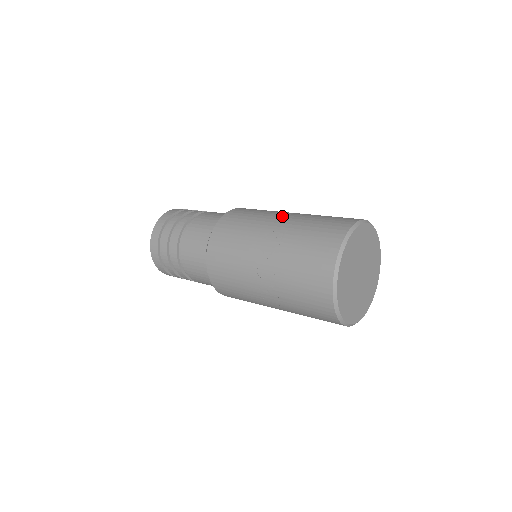
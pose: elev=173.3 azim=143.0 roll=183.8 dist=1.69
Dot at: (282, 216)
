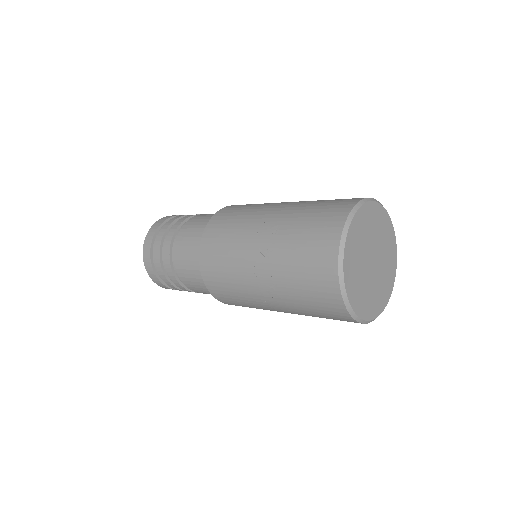
Dot at: (277, 206)
